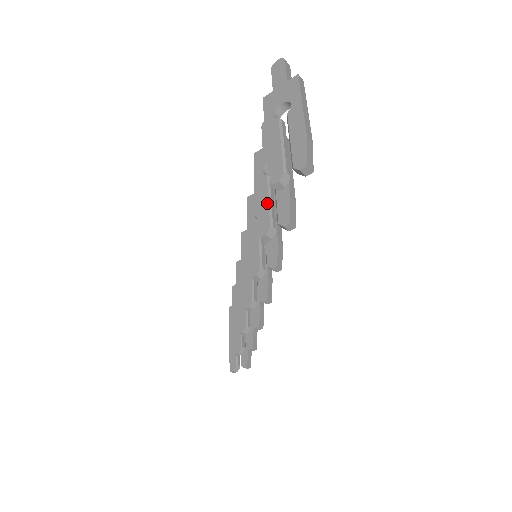
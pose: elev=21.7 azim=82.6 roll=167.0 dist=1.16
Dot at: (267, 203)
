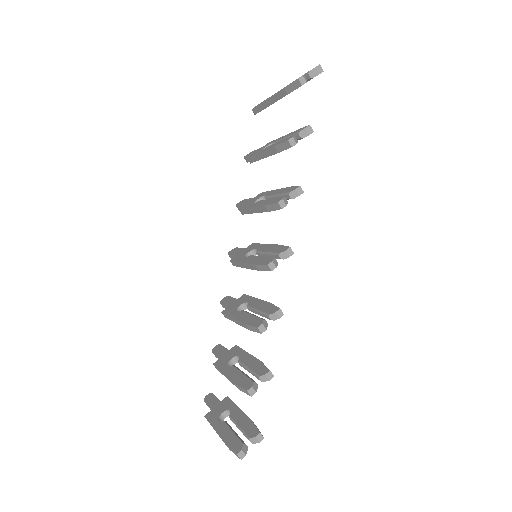
Dot at: (280, 141)
